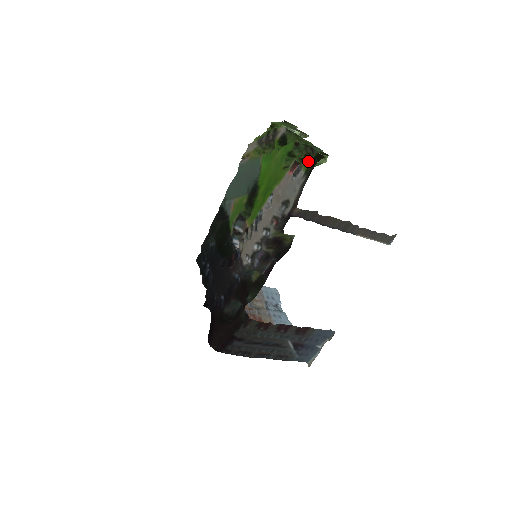
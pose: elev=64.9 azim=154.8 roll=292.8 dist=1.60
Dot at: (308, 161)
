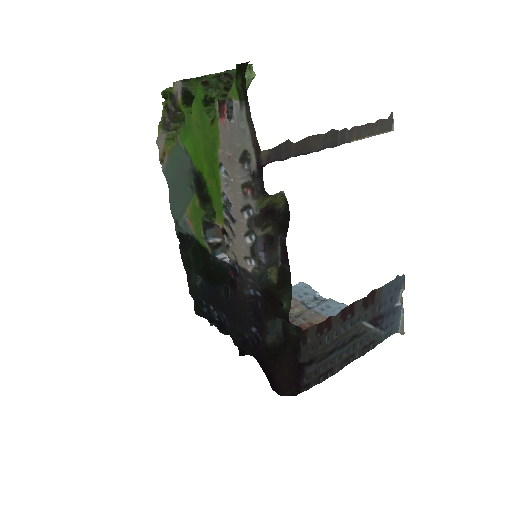
Dot at: (233, 84)
